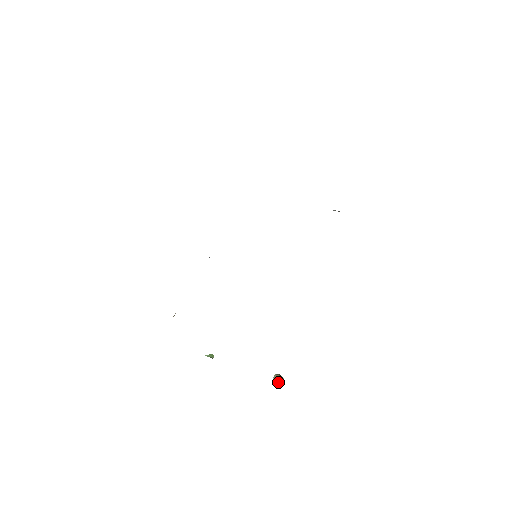
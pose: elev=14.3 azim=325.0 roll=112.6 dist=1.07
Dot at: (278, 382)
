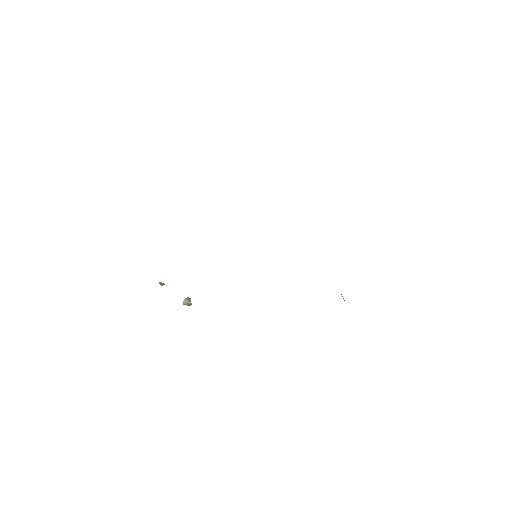
Dot at: (186, 304)
